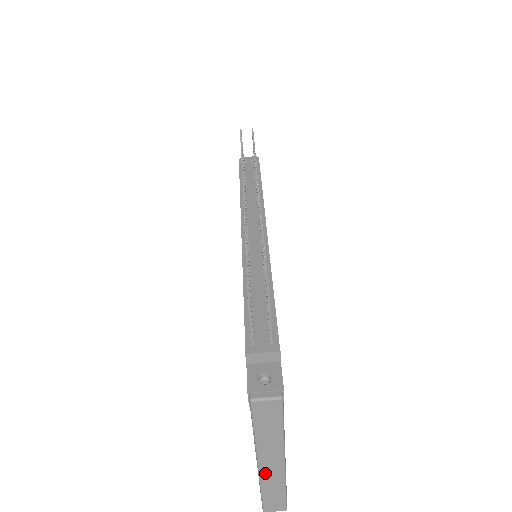
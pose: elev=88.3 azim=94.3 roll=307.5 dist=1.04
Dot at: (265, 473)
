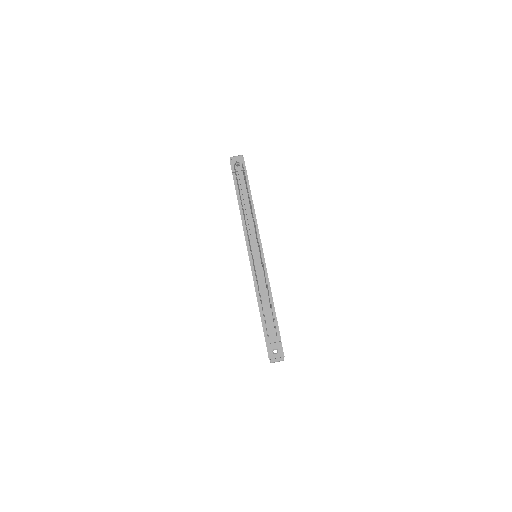
Dot at: occluded
